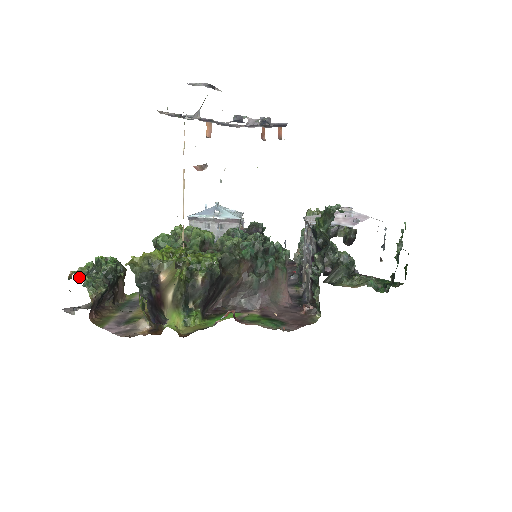
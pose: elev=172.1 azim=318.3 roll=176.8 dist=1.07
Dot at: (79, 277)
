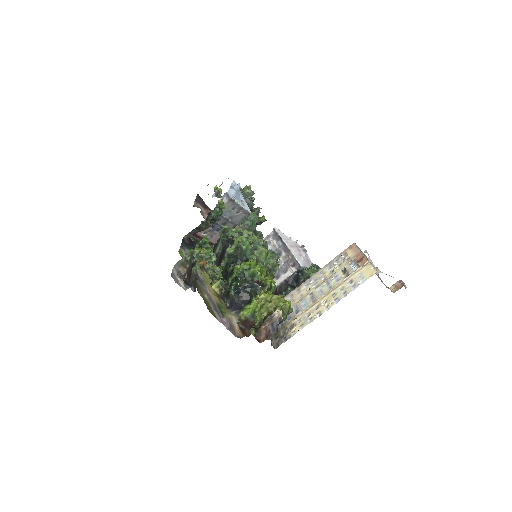
Dot at: (206, 266)
